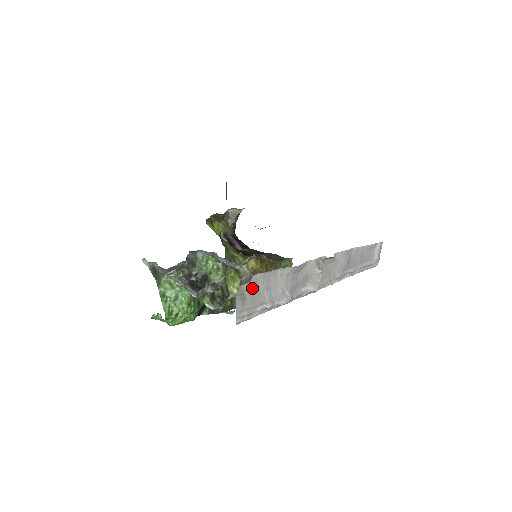
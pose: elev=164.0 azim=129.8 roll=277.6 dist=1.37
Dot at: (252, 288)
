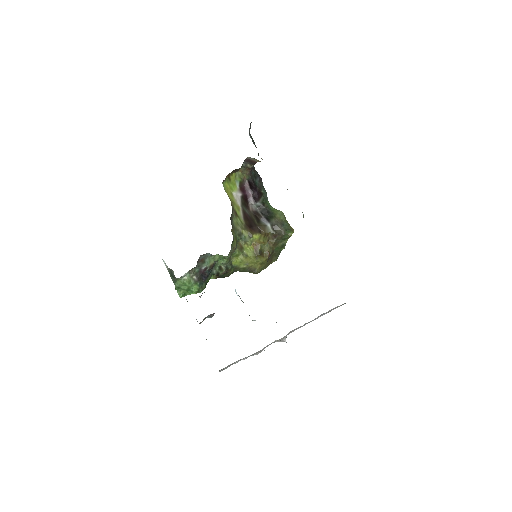
Dot at: occluded
